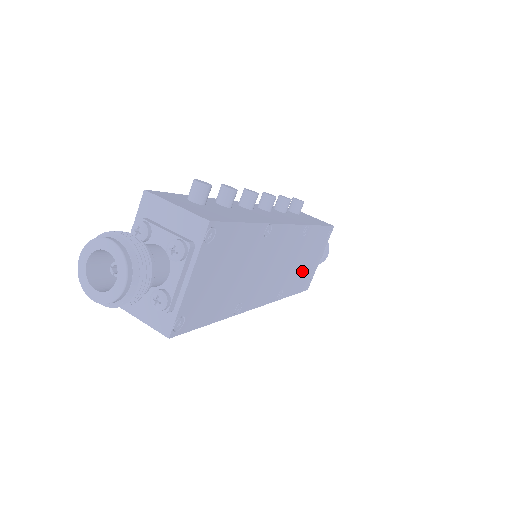
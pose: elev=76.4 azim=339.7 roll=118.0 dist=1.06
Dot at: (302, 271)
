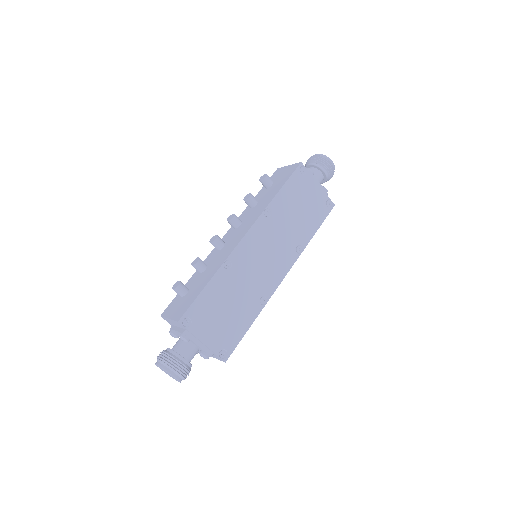
Dot at: (305, 216)
